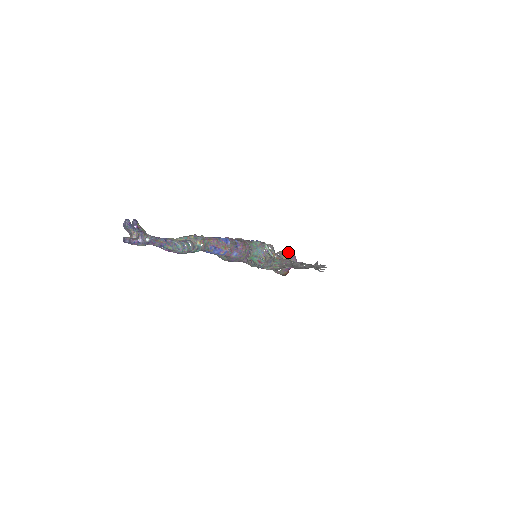
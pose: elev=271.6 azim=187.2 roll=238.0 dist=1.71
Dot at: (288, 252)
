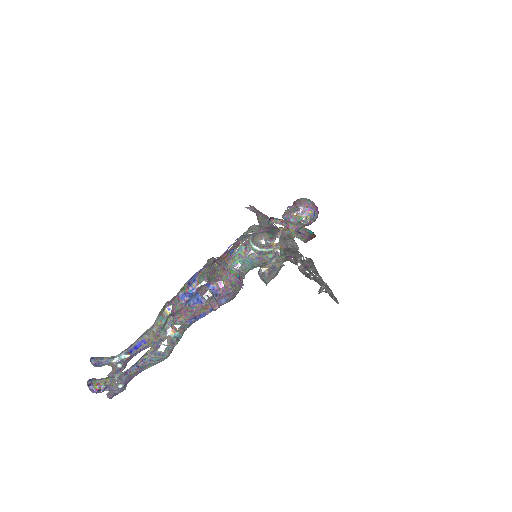
Dot at: (294, 206)
